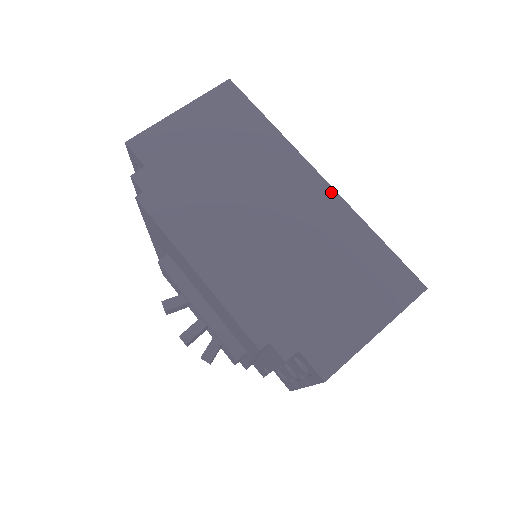
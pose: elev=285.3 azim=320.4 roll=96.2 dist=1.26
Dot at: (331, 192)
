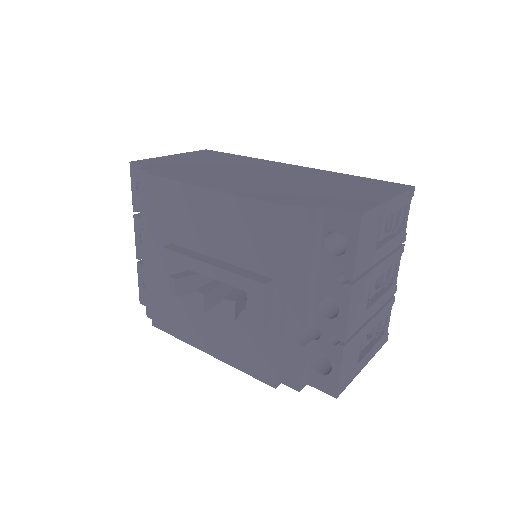
Dot at: (306, 168)
